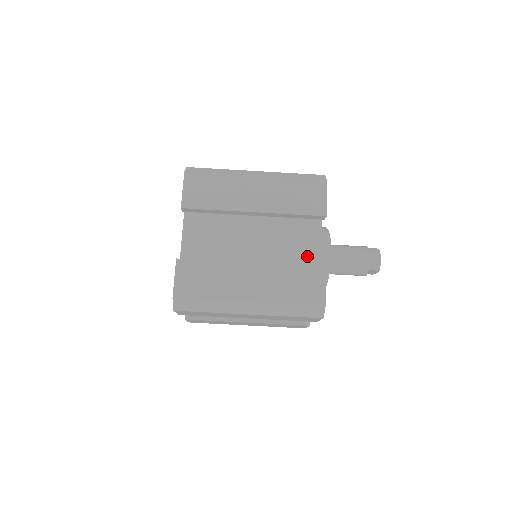
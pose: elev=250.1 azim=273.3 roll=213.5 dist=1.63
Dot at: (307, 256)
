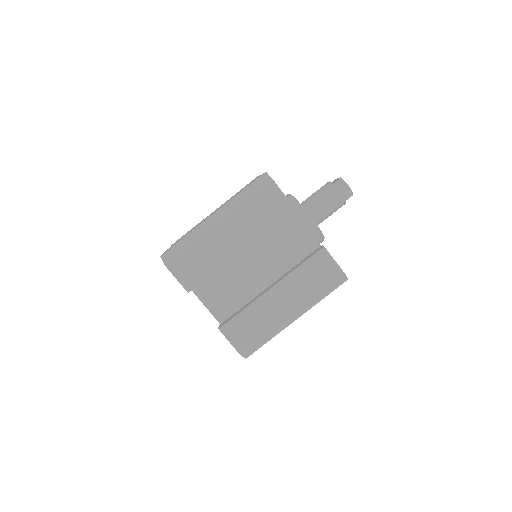
Dot at: (301, 242)
